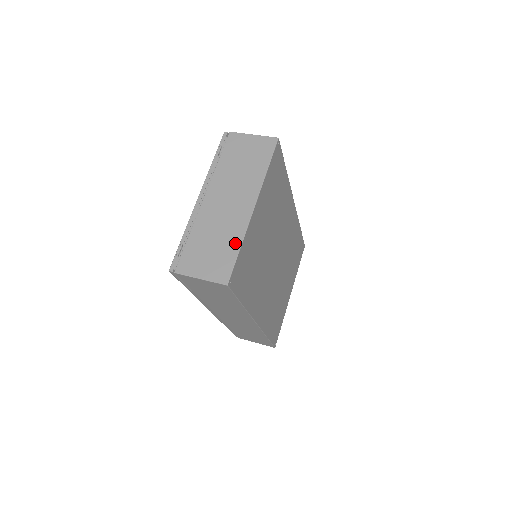
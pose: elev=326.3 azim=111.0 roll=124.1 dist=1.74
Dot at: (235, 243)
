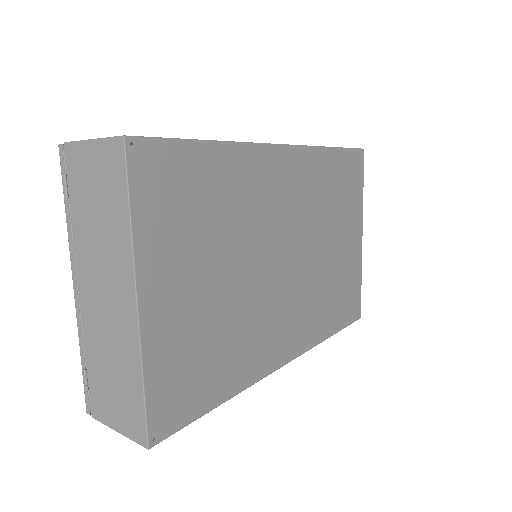
Dot at: (134, 376)
